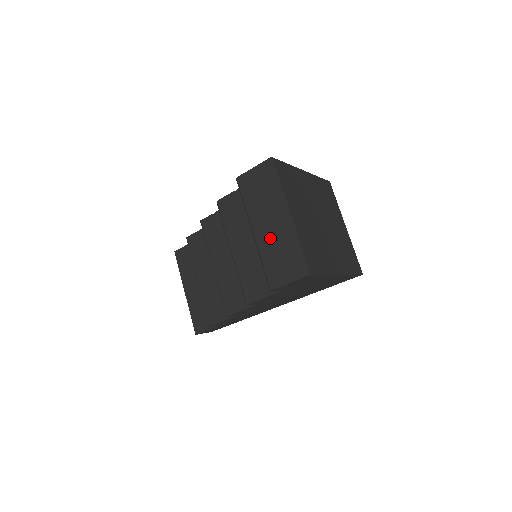
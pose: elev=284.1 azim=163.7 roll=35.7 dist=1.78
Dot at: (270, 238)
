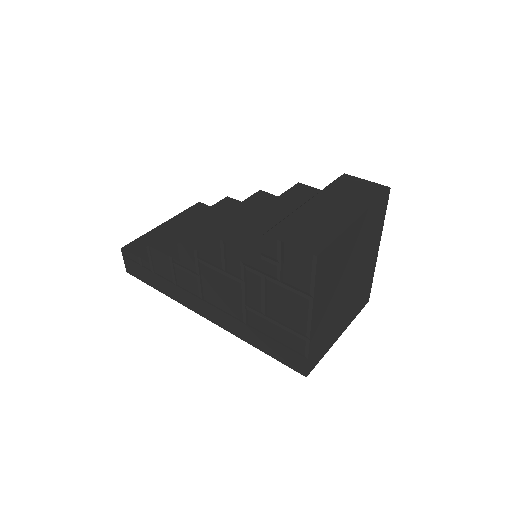
Dot at: (317, 213)
